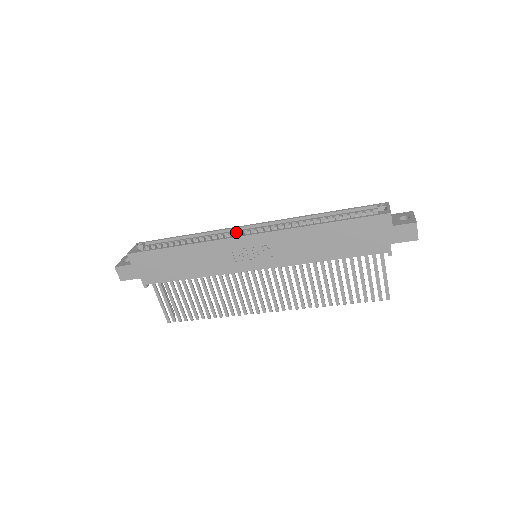
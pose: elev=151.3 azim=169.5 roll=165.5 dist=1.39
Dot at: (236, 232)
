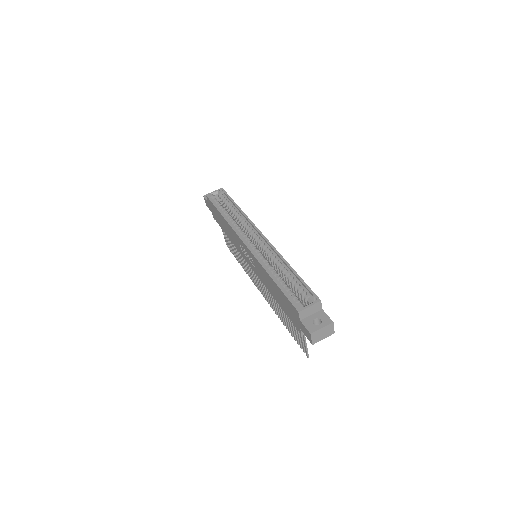
Dot at: (252, 231)
